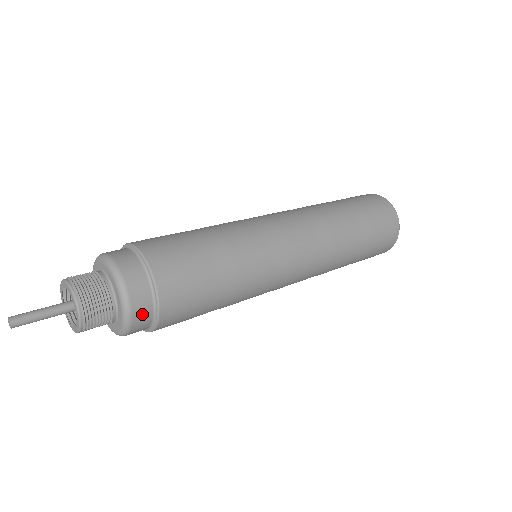
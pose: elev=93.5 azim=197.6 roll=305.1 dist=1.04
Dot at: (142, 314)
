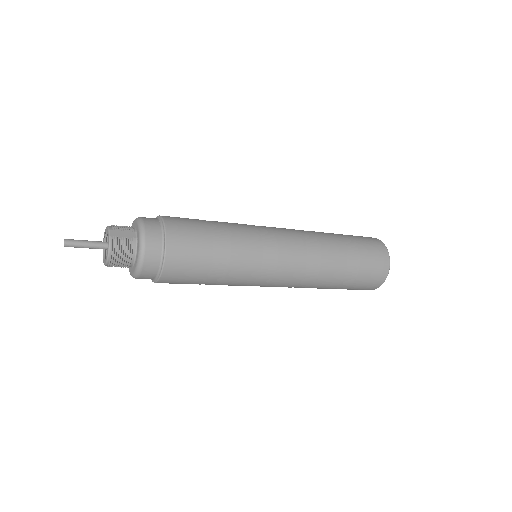
Dot at: occluded
